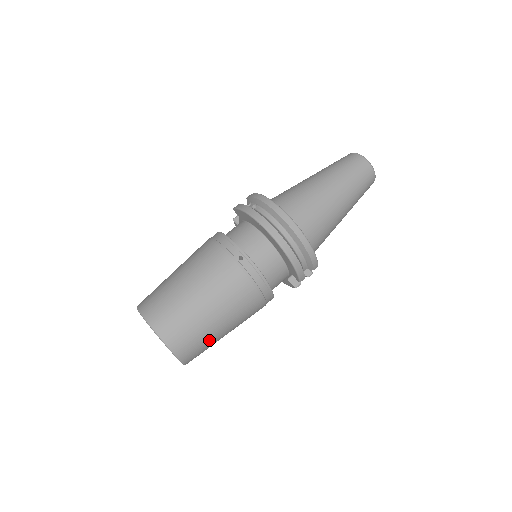
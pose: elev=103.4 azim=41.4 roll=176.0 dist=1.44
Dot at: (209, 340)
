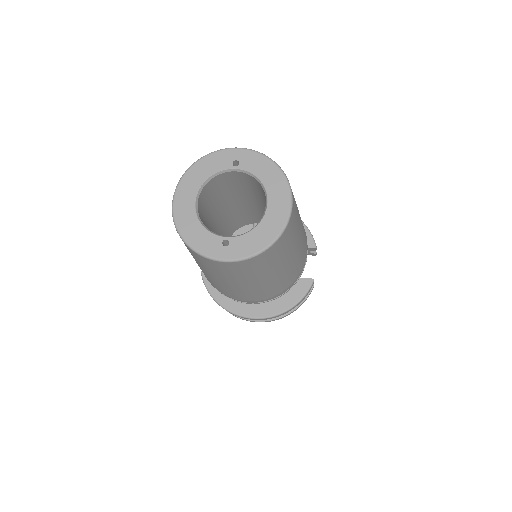
Dot at: occluded
